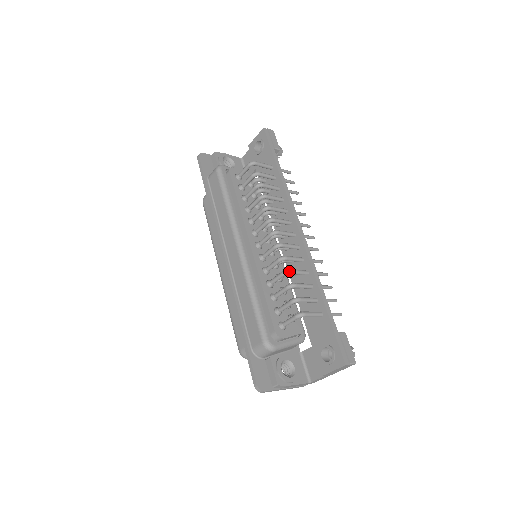
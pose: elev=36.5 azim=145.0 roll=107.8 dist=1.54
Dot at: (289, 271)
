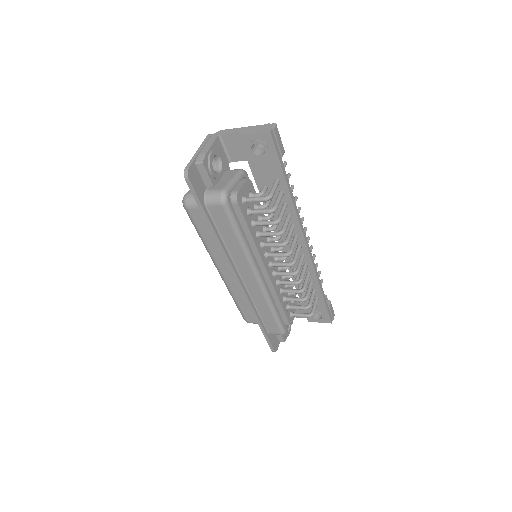
Dot at: occluded
